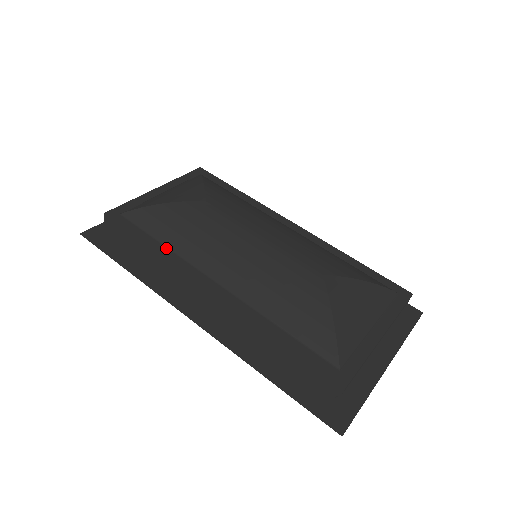
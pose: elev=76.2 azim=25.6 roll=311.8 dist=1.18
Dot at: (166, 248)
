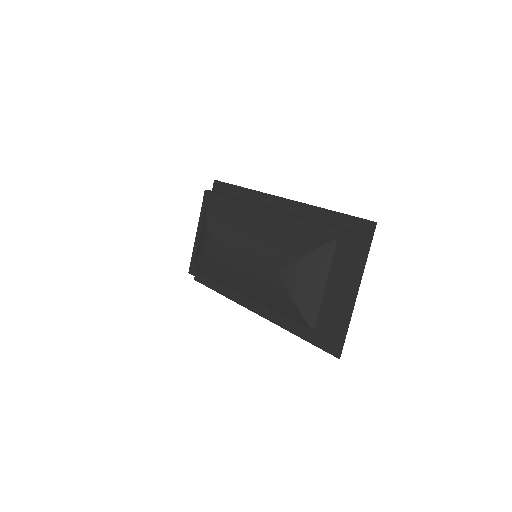
Dot at: (218, 282)
